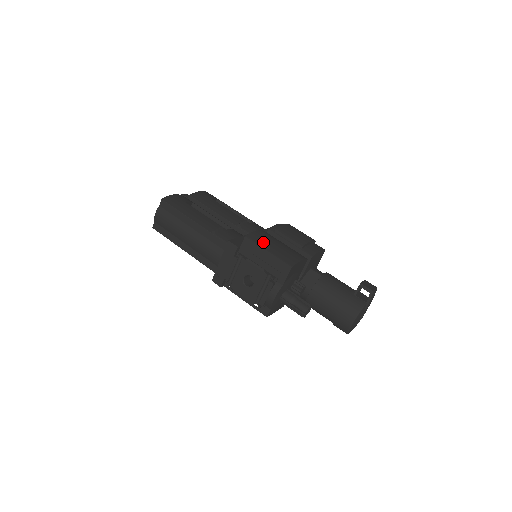
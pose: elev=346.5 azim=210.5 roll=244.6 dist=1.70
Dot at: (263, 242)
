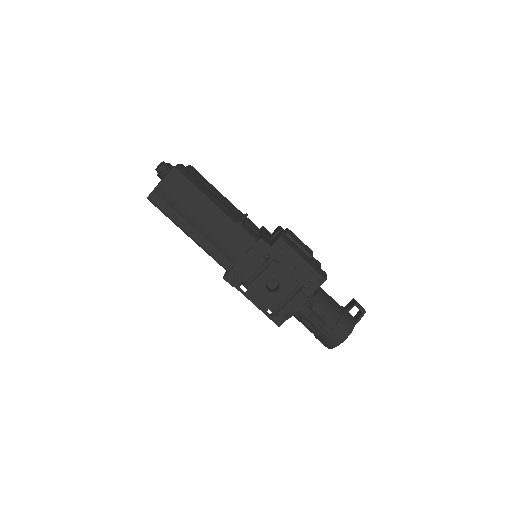
Dot at: (295, 247)
